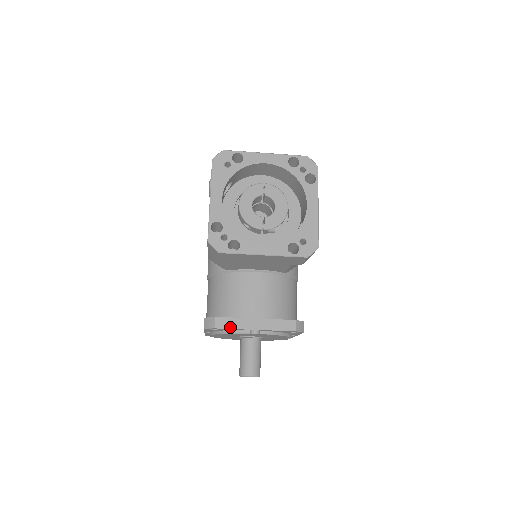
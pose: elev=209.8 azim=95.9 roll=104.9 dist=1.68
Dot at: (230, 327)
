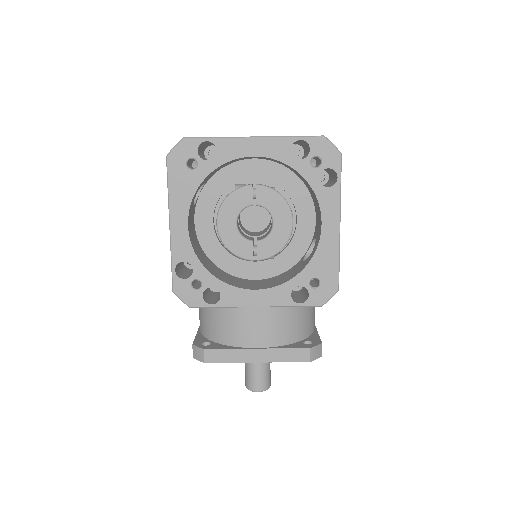
Dot at: (224, 361)
